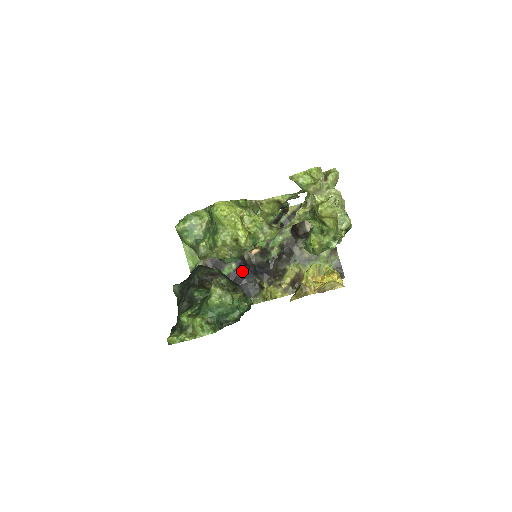
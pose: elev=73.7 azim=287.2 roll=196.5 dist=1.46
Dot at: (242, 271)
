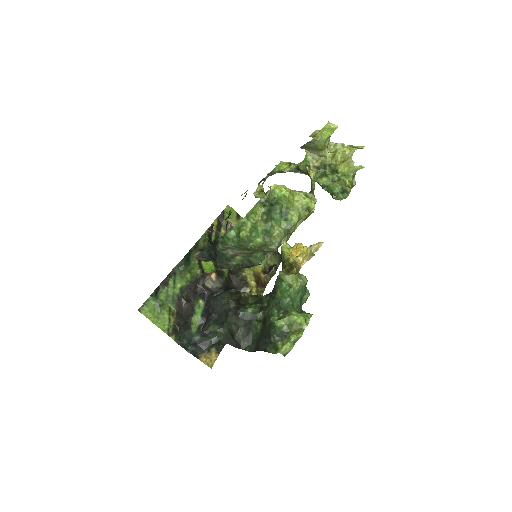
Dot at: occluded
